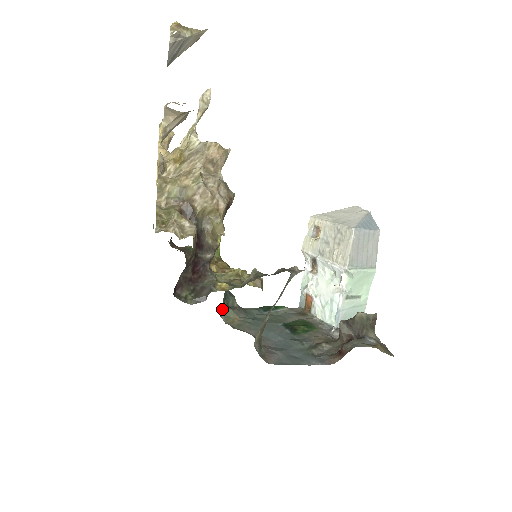
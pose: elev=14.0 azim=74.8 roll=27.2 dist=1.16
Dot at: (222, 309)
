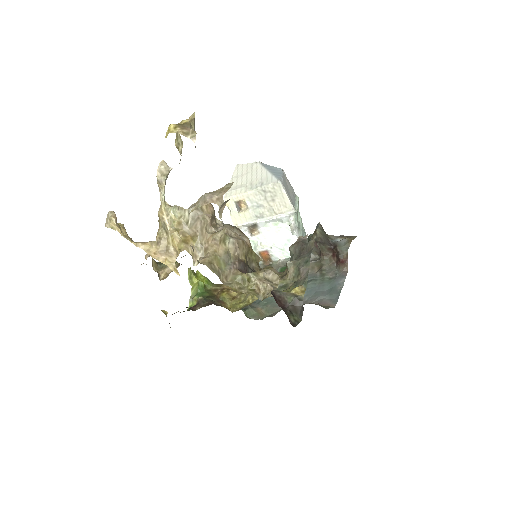
Dot at: (245, 315)
